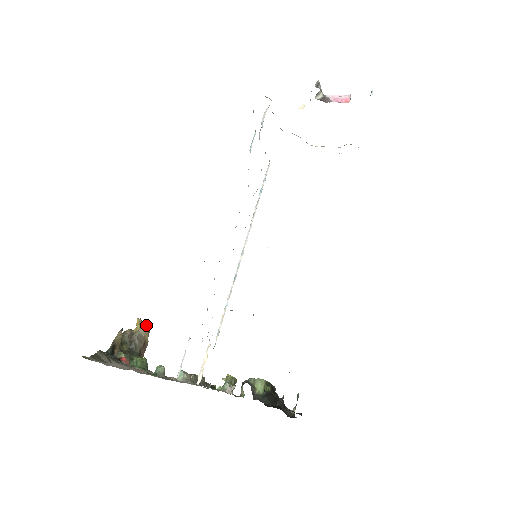
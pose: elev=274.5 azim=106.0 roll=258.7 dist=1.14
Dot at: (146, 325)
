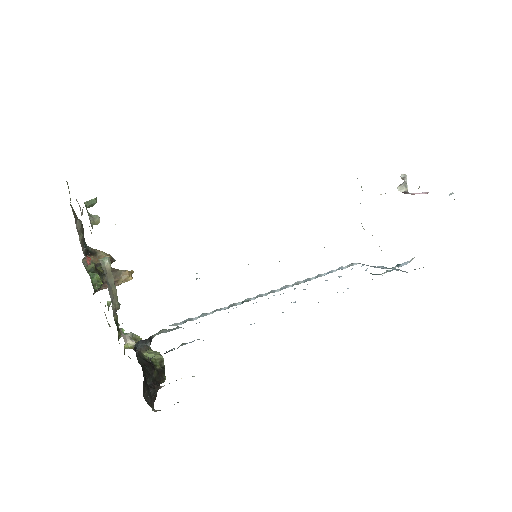
Dot at: occluded
